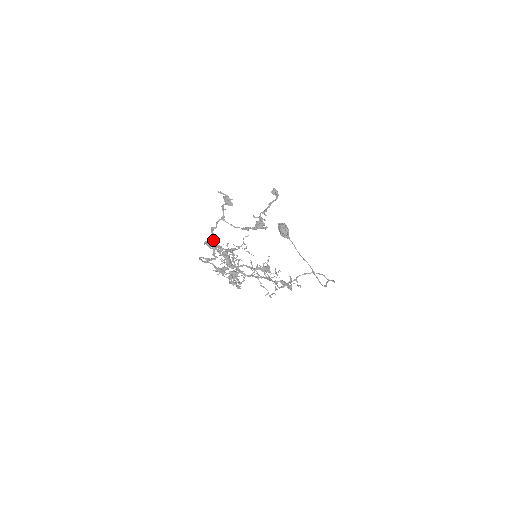
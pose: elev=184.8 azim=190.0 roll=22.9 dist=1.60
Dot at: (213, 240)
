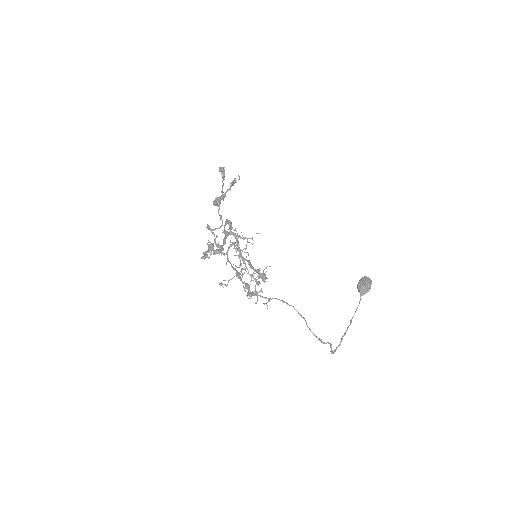
Dot at: (220, 215)
